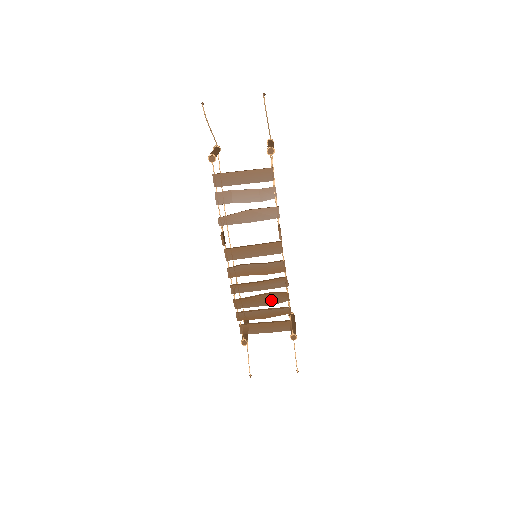
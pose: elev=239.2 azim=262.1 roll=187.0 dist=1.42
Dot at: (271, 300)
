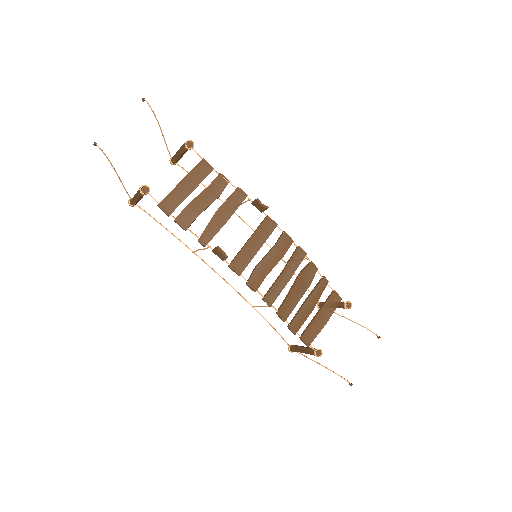
Dot at: (305, 282)
